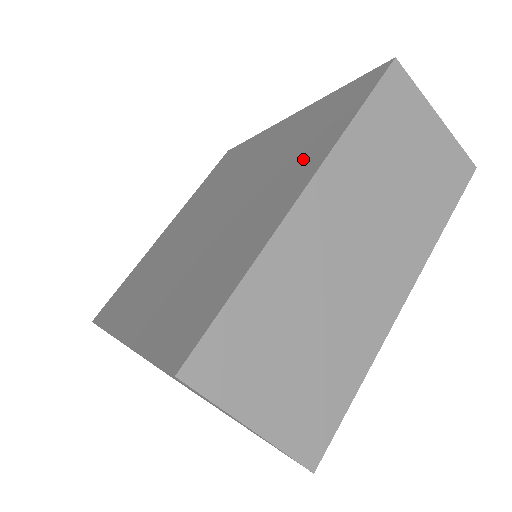
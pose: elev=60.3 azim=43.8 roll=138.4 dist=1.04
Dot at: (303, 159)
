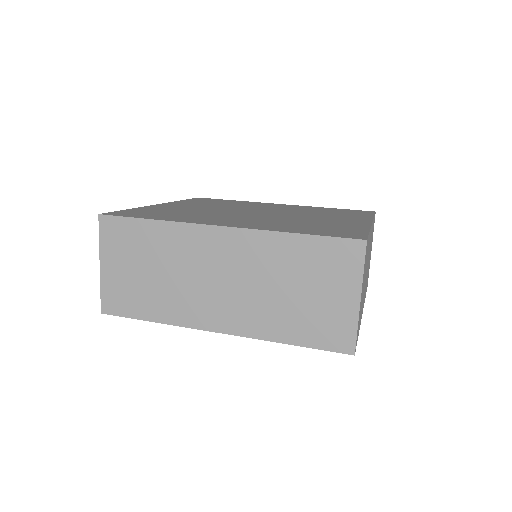
Dot at: (347, 216)
